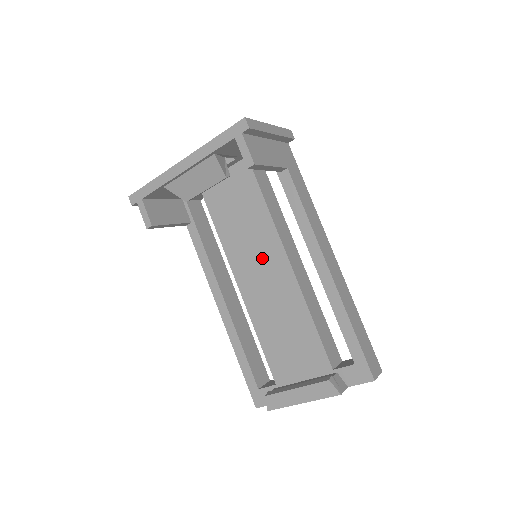
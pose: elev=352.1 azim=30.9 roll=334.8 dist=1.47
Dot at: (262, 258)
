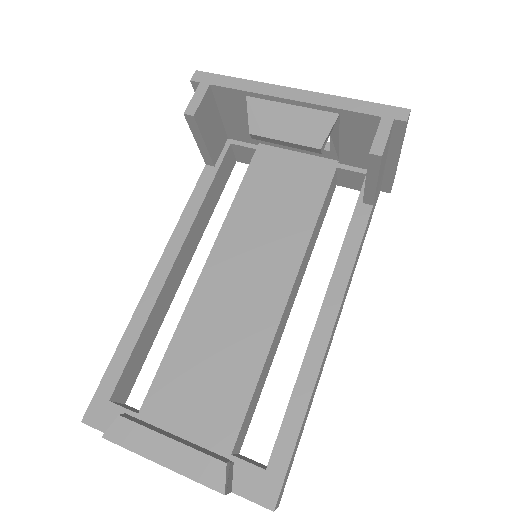
Dot at: (262, 263)
